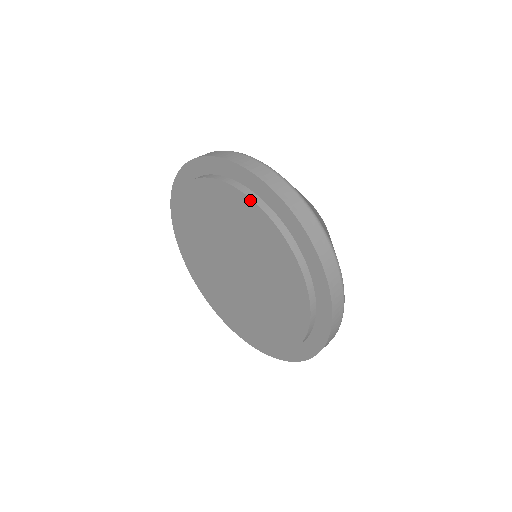
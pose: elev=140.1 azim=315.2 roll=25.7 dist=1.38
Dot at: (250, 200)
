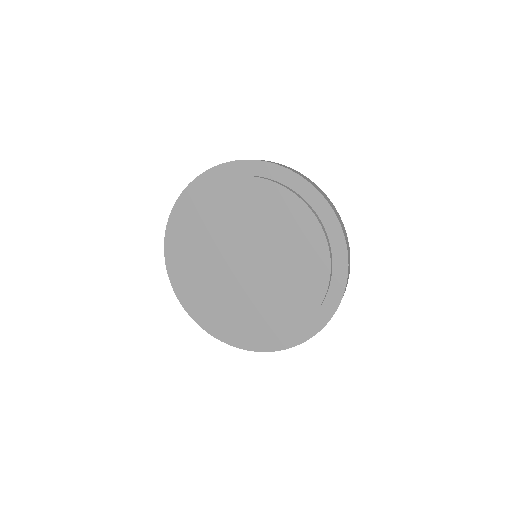
Dot at: (200, 194)
